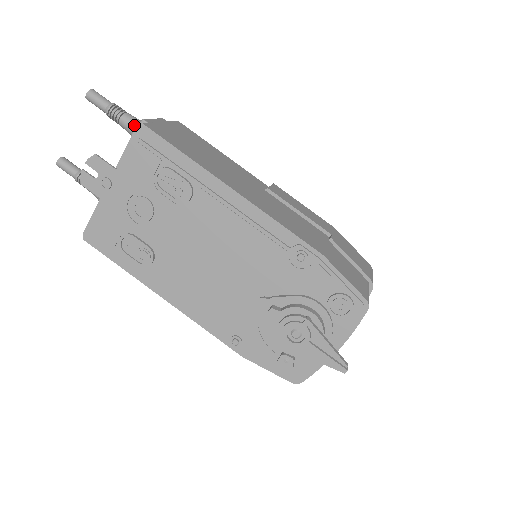
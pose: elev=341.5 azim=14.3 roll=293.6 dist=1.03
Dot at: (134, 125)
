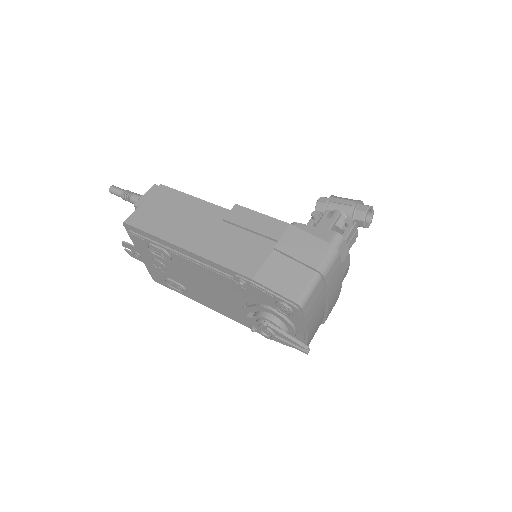
Dot at: occluded
